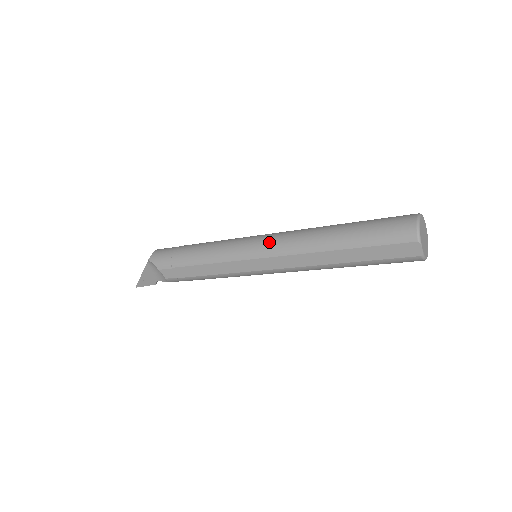
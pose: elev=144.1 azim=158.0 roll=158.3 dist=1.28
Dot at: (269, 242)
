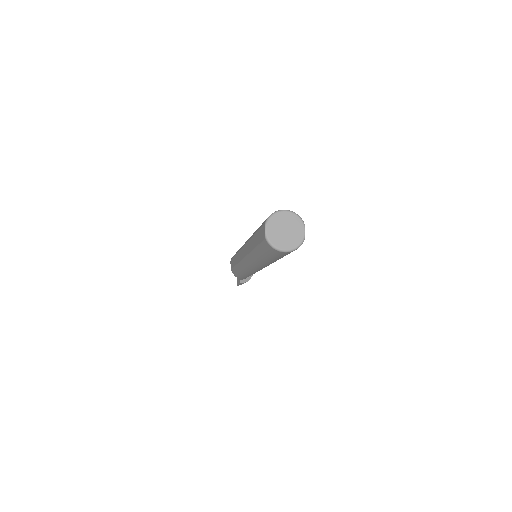
Dot at: occluded
